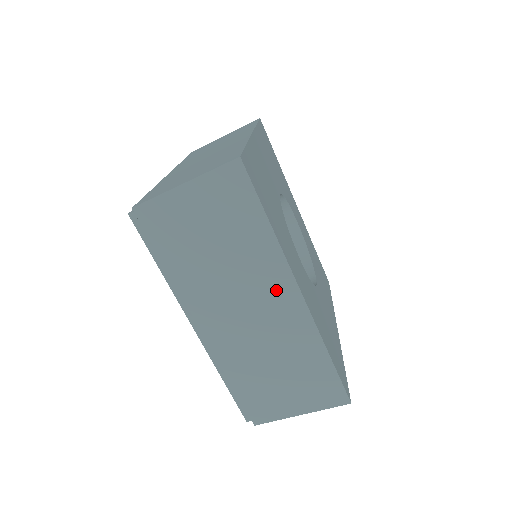
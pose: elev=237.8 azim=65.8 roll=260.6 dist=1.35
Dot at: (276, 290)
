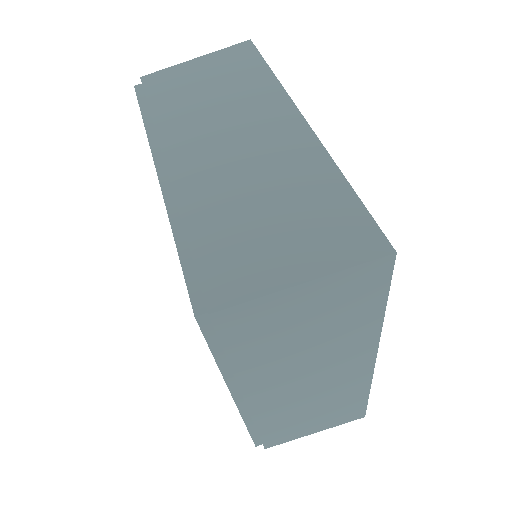
Dot at: (273, 118)
